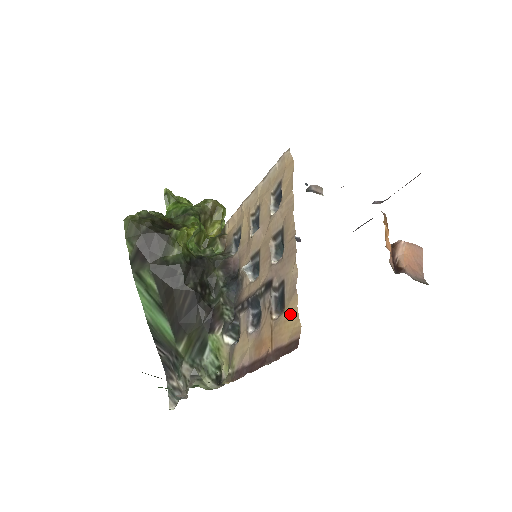
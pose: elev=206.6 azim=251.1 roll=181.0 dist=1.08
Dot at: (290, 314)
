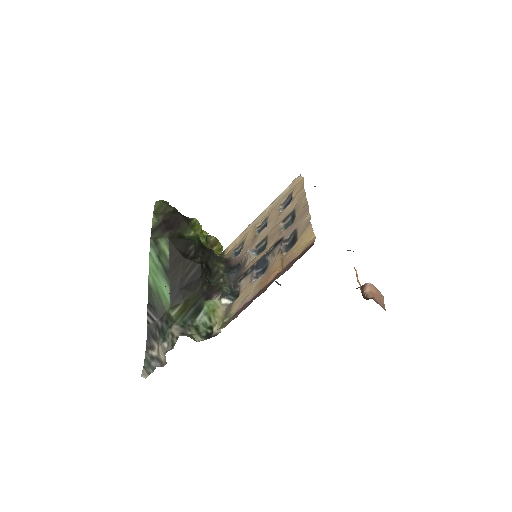
Dot at: (303, 238)
